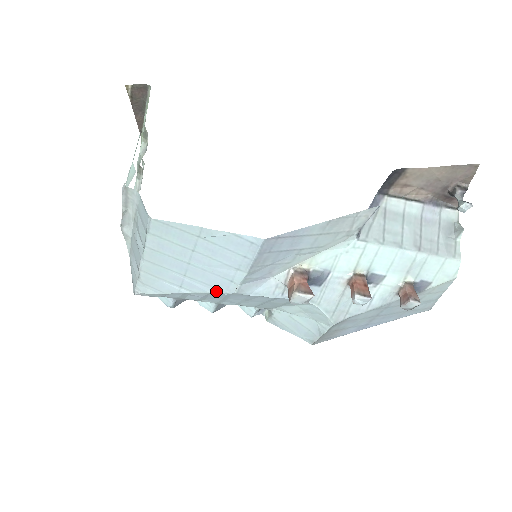
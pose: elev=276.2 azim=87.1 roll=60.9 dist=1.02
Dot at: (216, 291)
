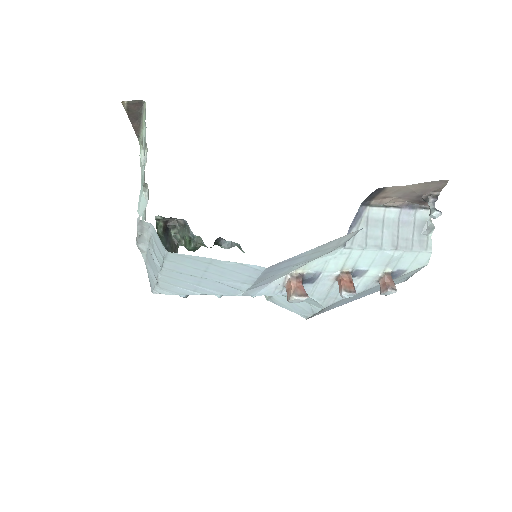
Dot at: (225, 294)
